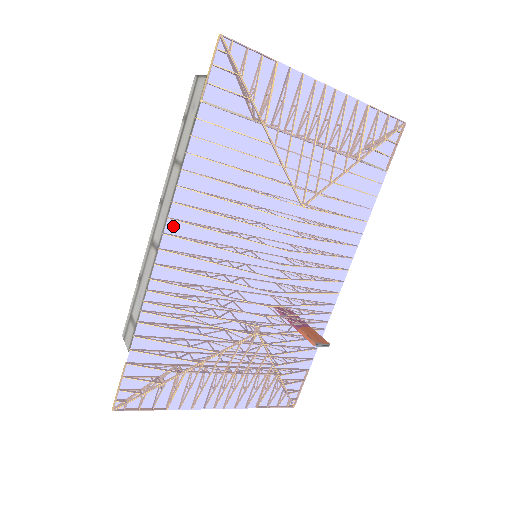
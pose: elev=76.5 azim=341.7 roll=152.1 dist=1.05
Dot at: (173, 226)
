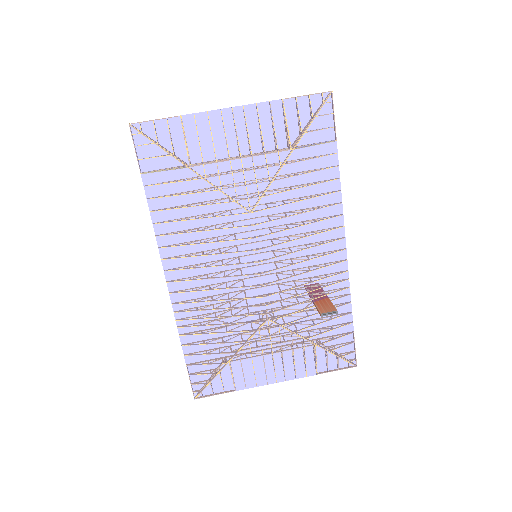
Dot at: (167, 264)
